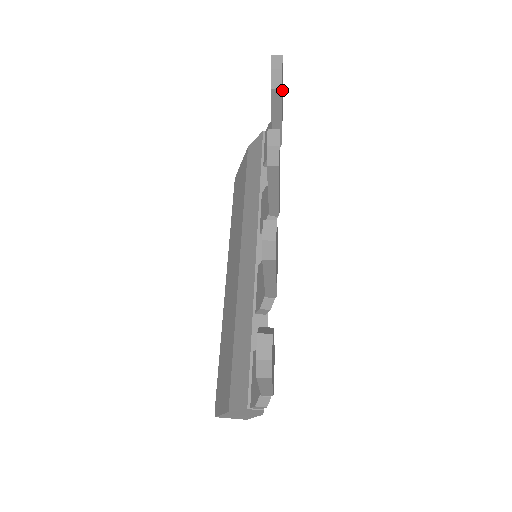
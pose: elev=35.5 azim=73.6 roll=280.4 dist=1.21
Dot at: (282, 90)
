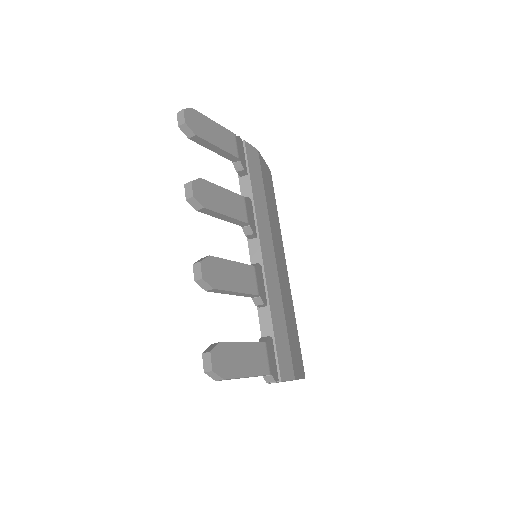
Dot at: (207, 125)
